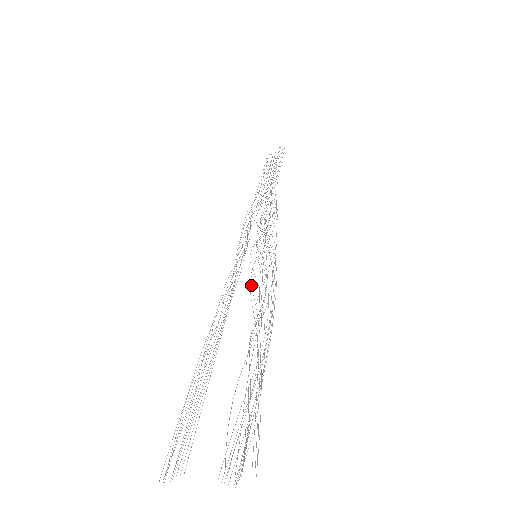
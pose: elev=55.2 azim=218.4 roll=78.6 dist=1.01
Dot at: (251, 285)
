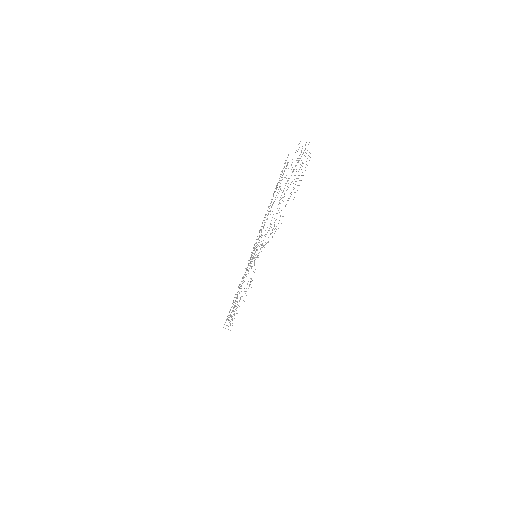
Dot at: occluded
